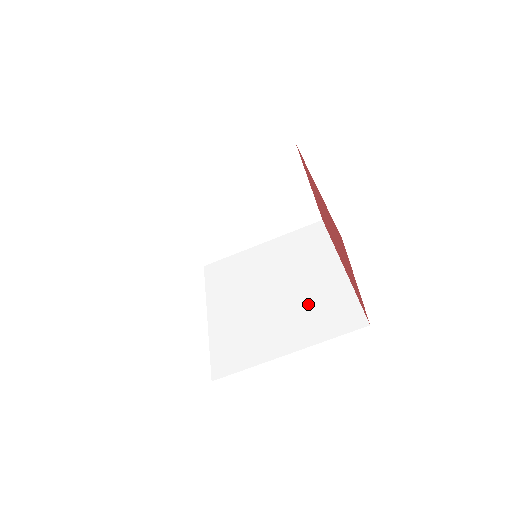
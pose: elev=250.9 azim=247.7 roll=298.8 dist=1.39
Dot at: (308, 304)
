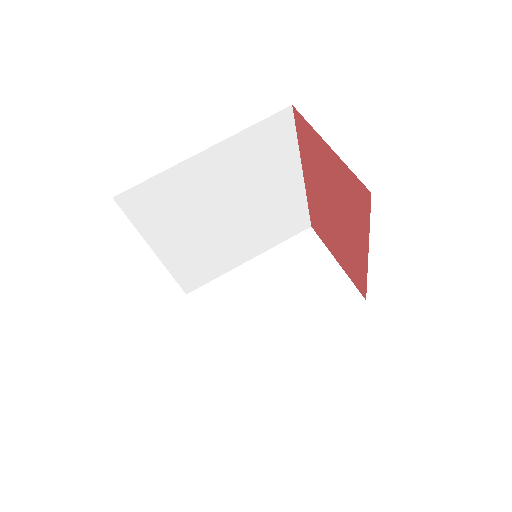
Dot at: occluded
